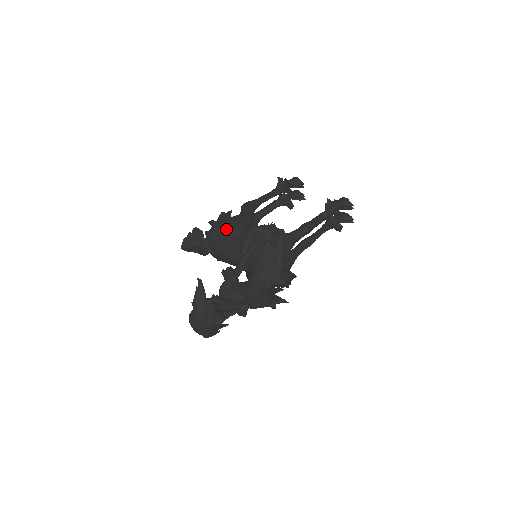
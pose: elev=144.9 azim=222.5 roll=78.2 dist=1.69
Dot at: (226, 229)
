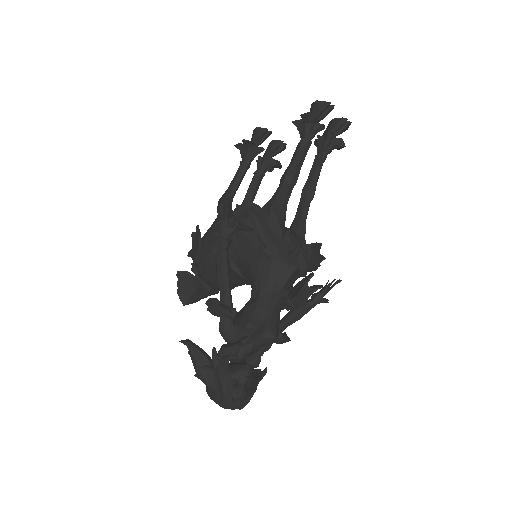
Dot at: (203, 250)
